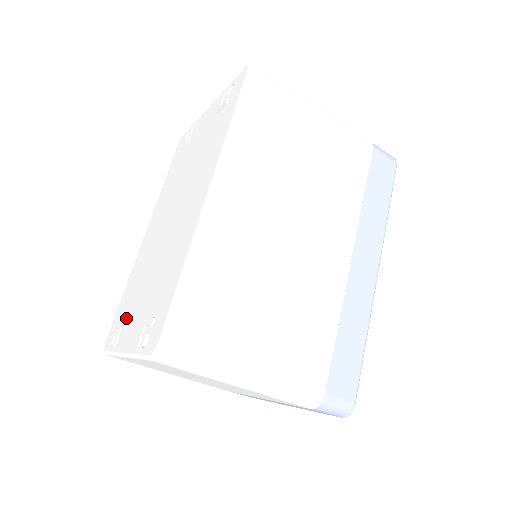
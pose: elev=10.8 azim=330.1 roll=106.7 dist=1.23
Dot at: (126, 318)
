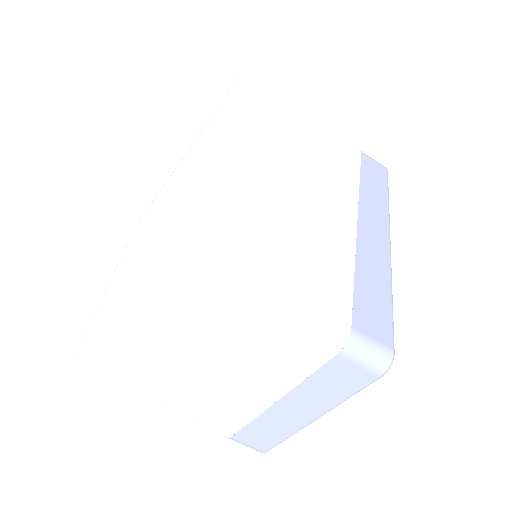
Dot at: occluded
